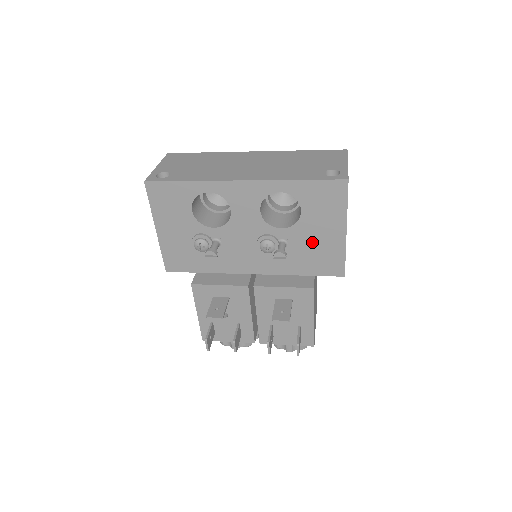
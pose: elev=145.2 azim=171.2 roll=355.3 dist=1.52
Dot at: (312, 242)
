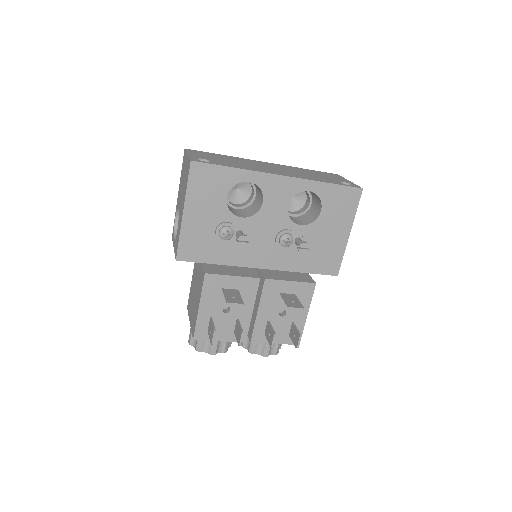
Dot at: (321, 241)
